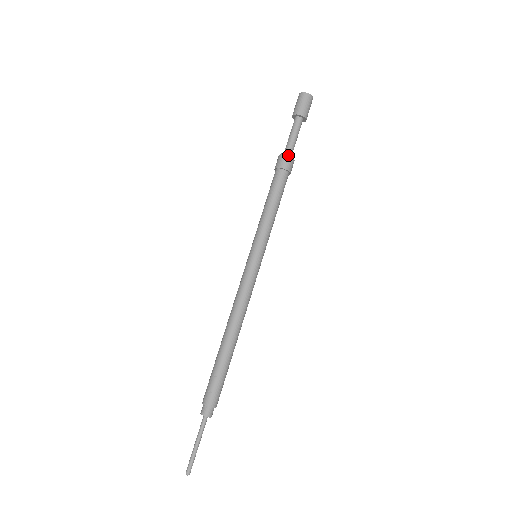
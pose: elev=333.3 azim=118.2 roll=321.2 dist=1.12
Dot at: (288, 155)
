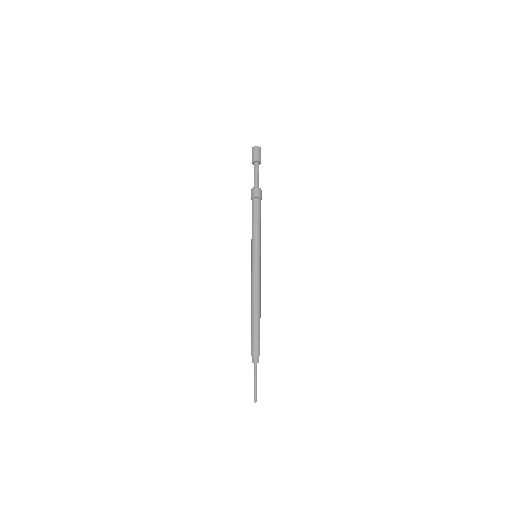
Dot at: (260, 189)
